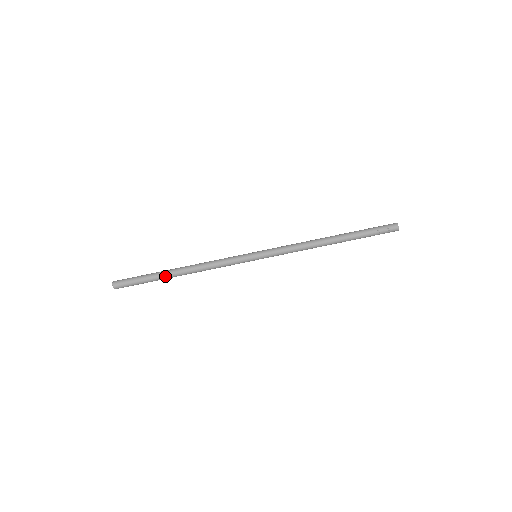
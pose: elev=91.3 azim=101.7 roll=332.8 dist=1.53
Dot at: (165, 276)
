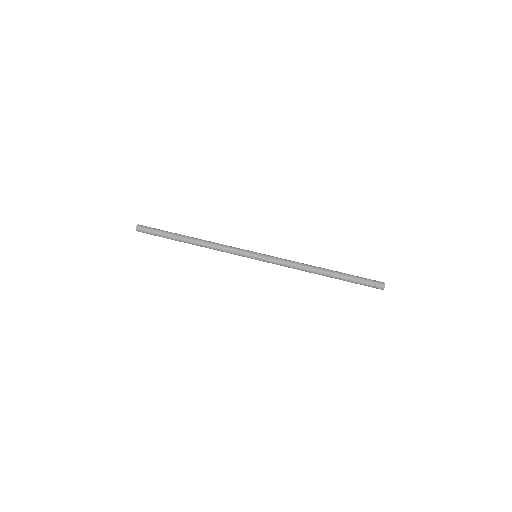
Dot at: (178, 239)
